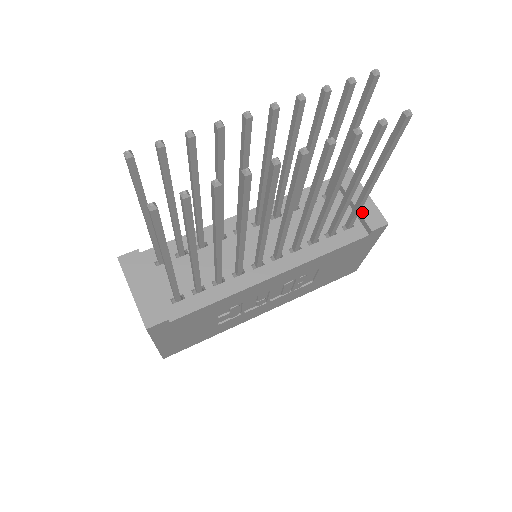
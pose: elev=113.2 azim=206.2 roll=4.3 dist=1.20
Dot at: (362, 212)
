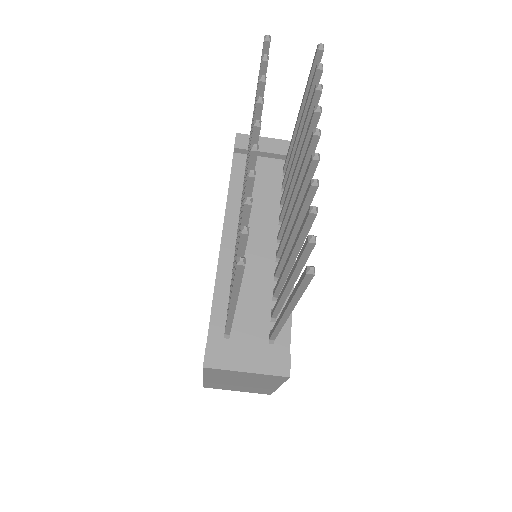
Dot at: (283, 153)
